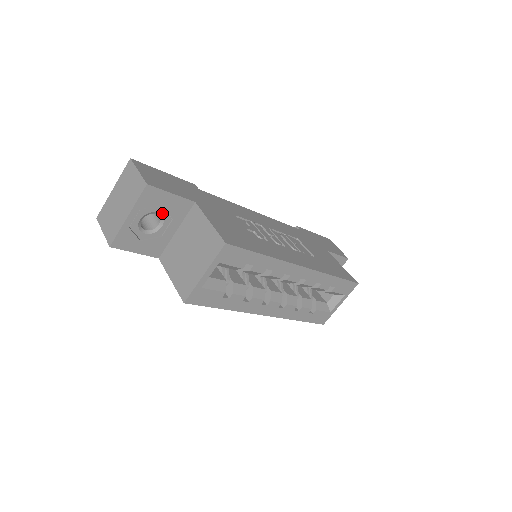
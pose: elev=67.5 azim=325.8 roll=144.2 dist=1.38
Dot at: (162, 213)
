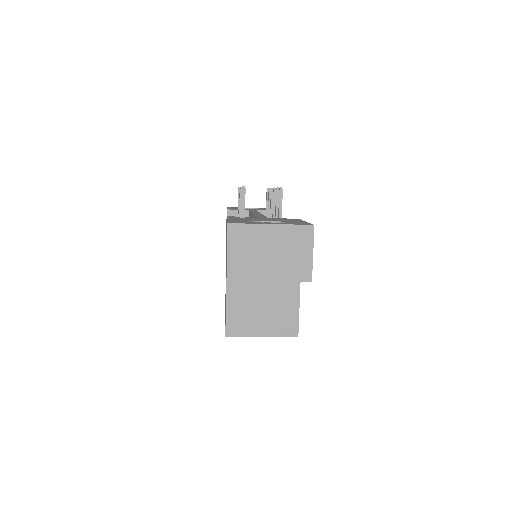
Dot at: occluded
